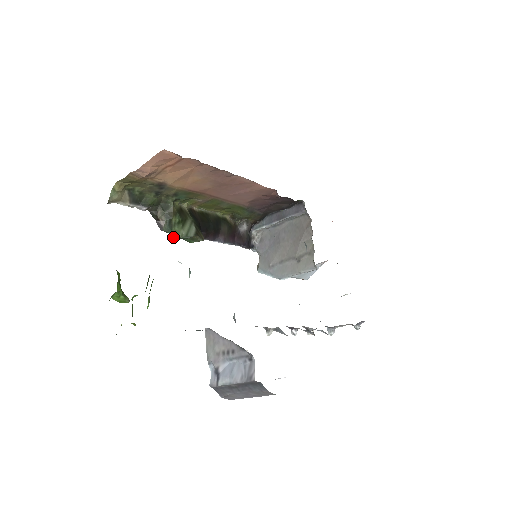
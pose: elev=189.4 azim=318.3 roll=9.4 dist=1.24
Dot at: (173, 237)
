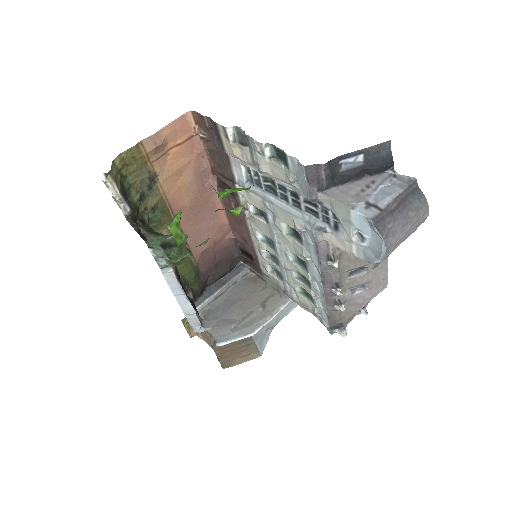
Dot at: (164, 244)
